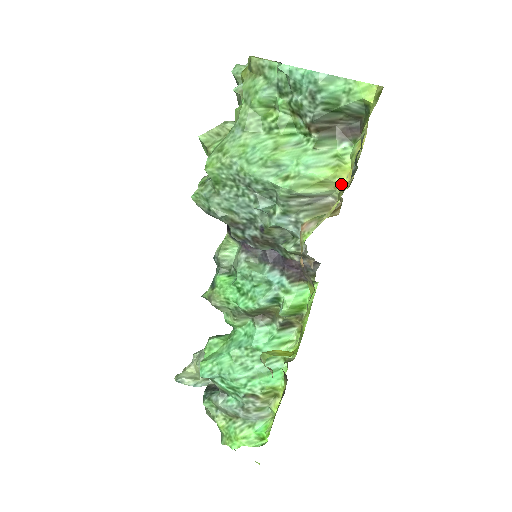
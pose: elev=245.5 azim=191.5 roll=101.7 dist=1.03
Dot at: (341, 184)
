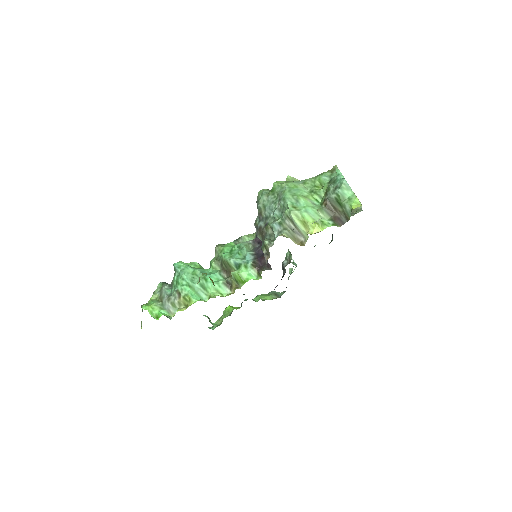
Dot at: (311, 232)
